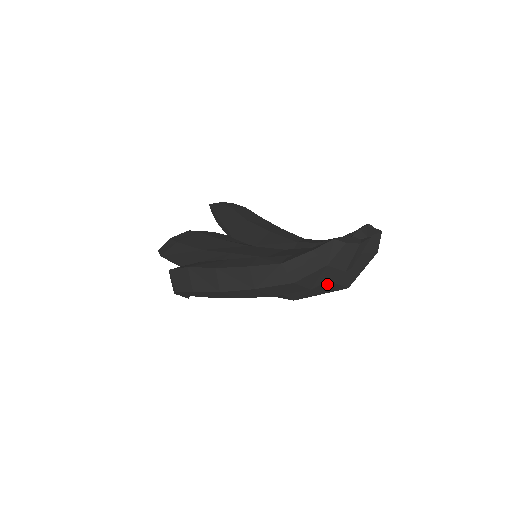
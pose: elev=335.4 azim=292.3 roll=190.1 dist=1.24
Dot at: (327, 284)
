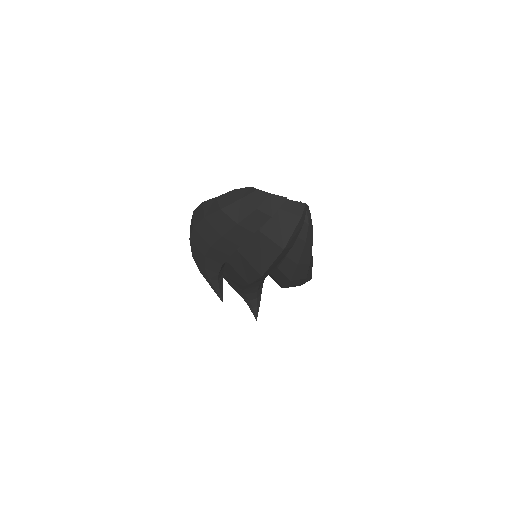
Dot at: (264, 239)
